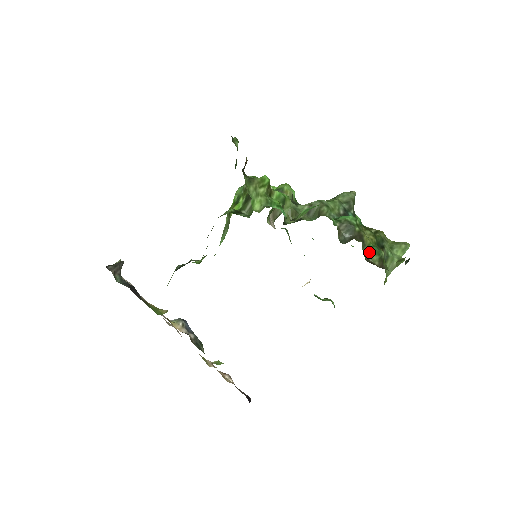
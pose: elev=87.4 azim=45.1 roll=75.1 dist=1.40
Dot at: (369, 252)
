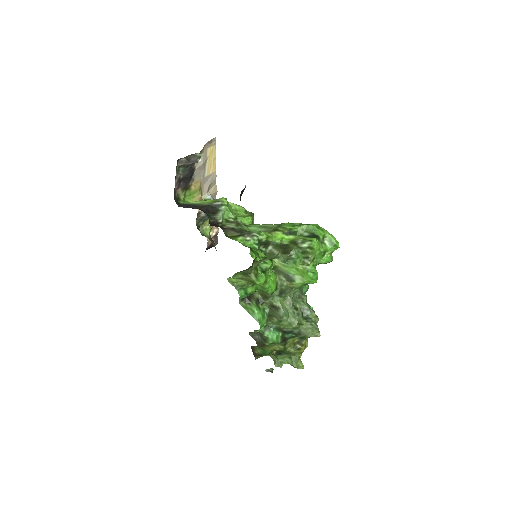
Dot at: (260, 348)
